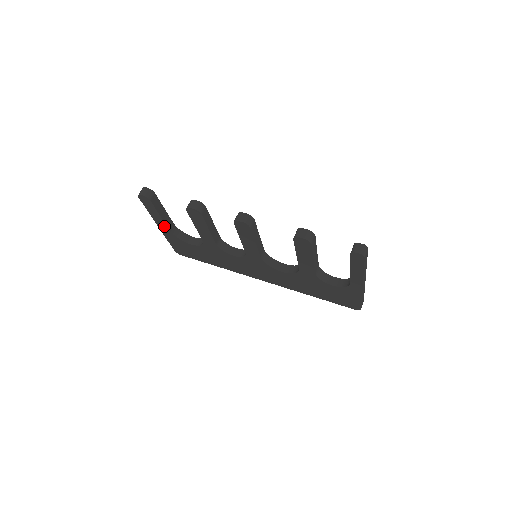
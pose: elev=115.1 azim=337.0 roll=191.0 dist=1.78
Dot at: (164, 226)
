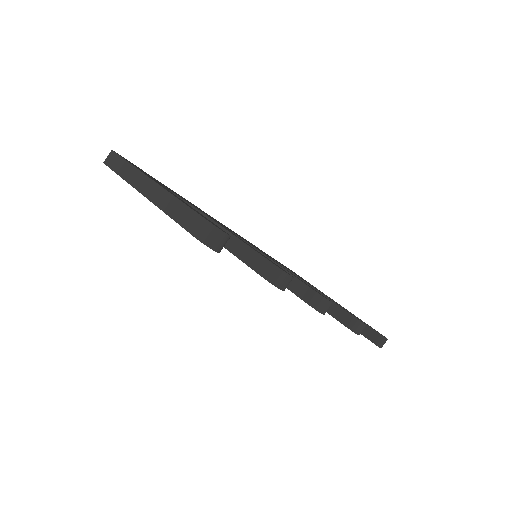
Dot at: occluded
